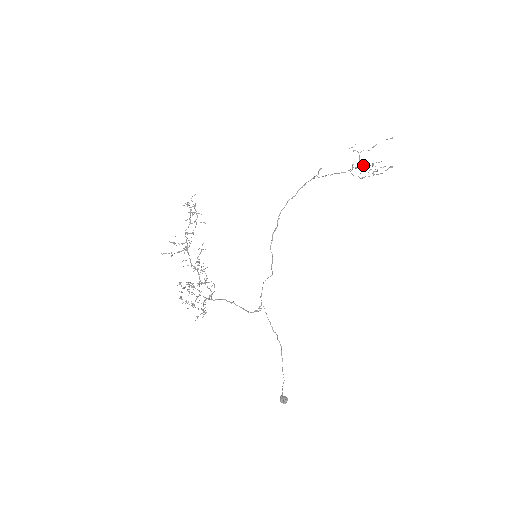
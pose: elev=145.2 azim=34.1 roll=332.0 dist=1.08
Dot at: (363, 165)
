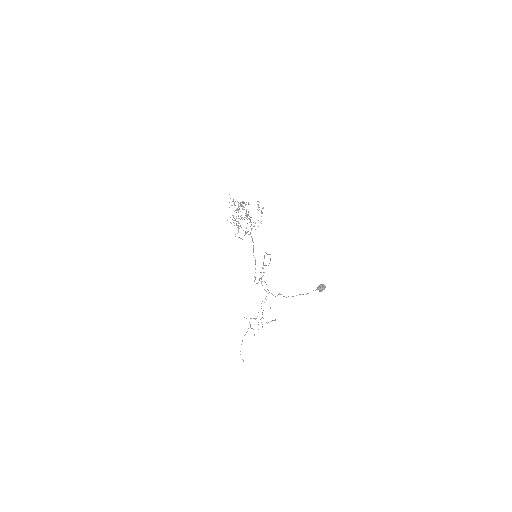
Dot at: occluded
